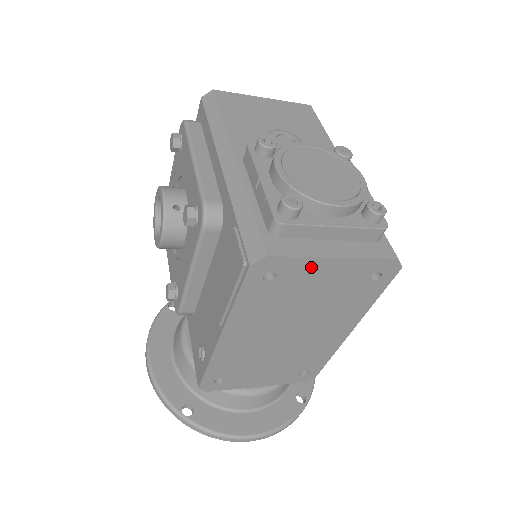
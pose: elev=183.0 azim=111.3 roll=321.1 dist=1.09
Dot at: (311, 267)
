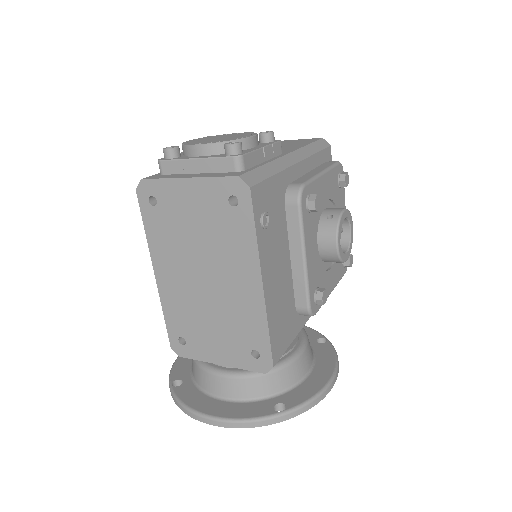
Dot at: (175, 190)
